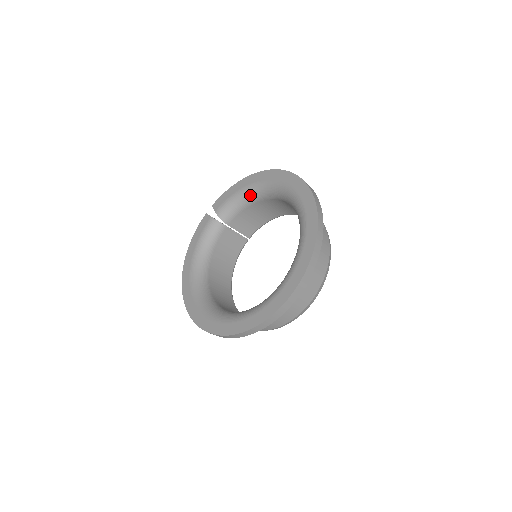
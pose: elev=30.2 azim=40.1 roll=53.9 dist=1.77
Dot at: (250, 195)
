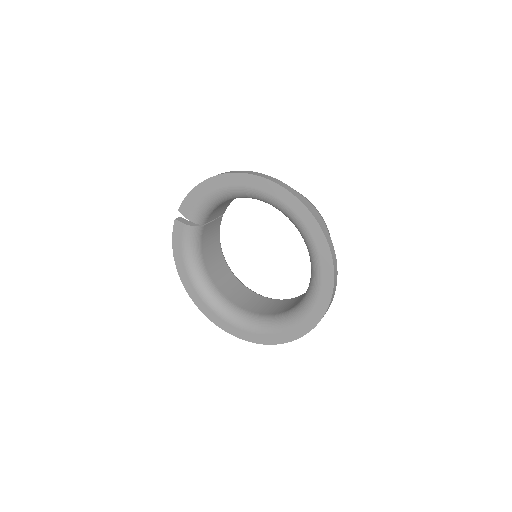
Dot at: (223, 198)
